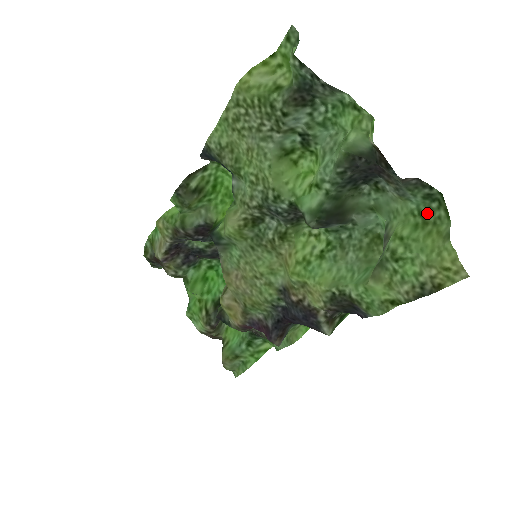
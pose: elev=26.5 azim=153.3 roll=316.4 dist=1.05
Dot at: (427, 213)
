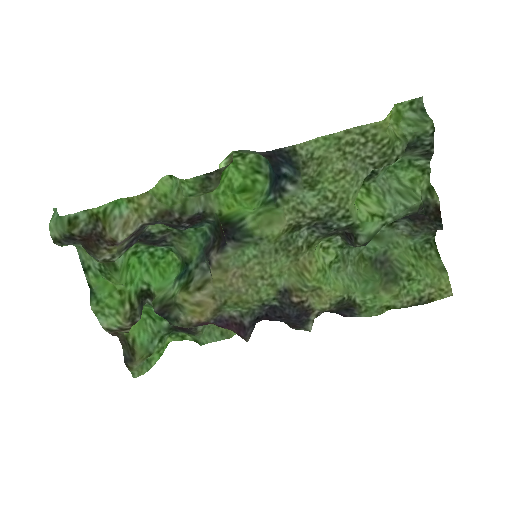
Dot at: (421, 250)
